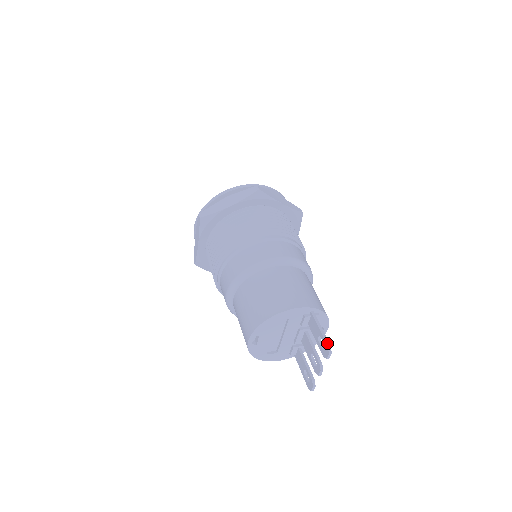
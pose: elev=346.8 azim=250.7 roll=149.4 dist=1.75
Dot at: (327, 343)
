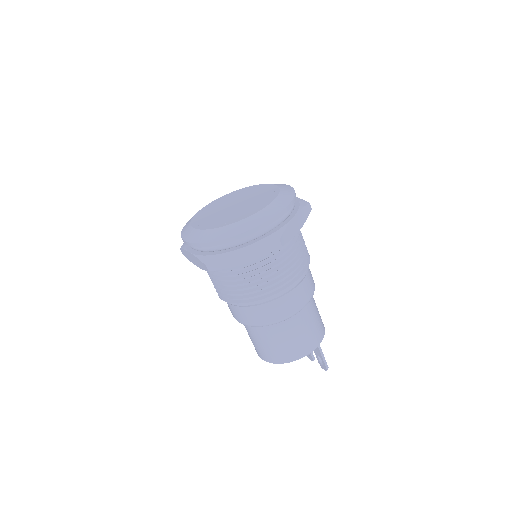
Dot at: (327, 367)
